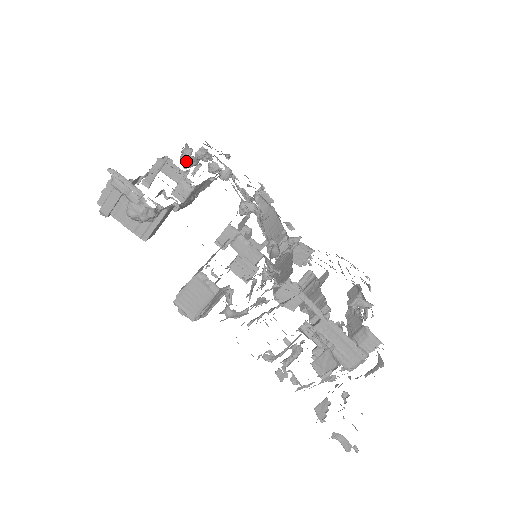
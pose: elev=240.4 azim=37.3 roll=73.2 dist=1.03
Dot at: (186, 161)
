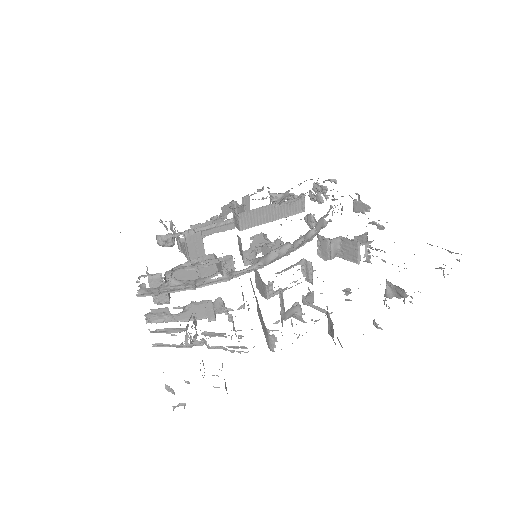
Dot at: (271, 199)
